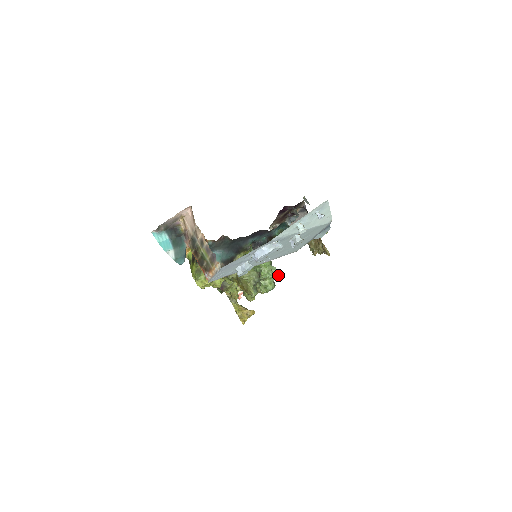
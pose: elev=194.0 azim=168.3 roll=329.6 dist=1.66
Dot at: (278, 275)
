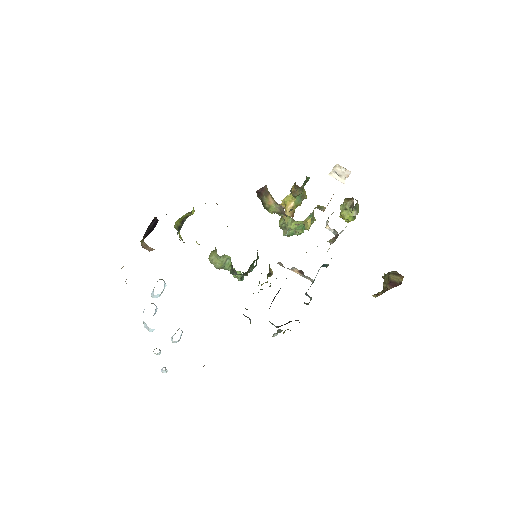
Dot at: (242, 280)
